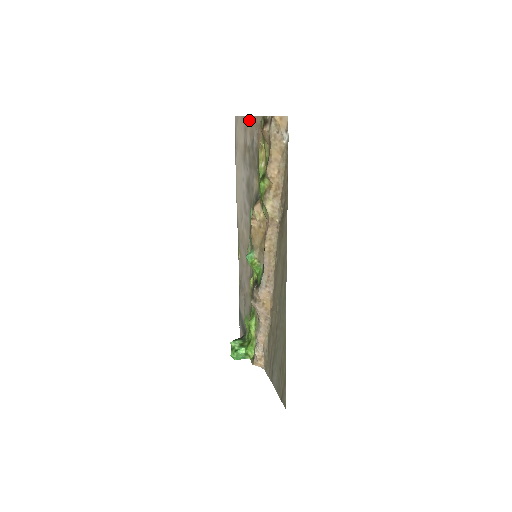
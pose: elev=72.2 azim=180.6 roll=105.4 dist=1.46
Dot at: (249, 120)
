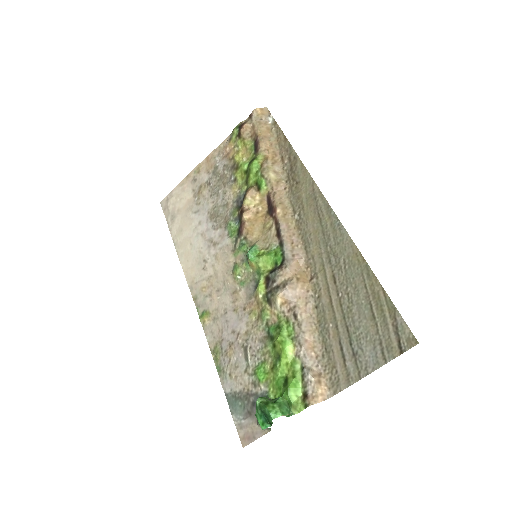
Dot at: (202, 164)
